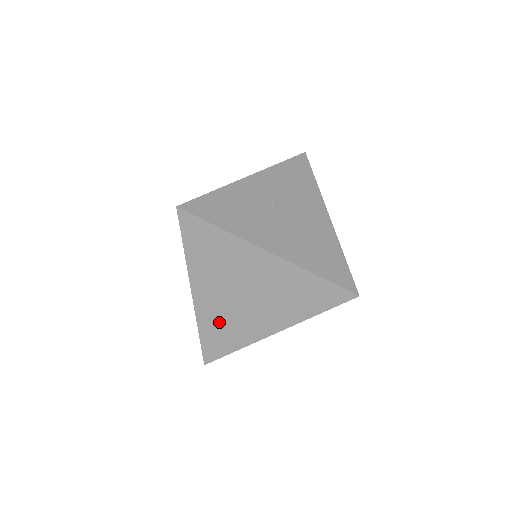
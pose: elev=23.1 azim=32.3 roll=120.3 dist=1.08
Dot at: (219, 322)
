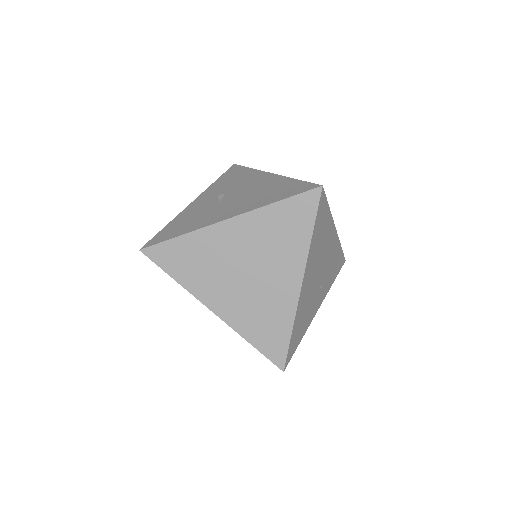
Dot at: (253, 317)
